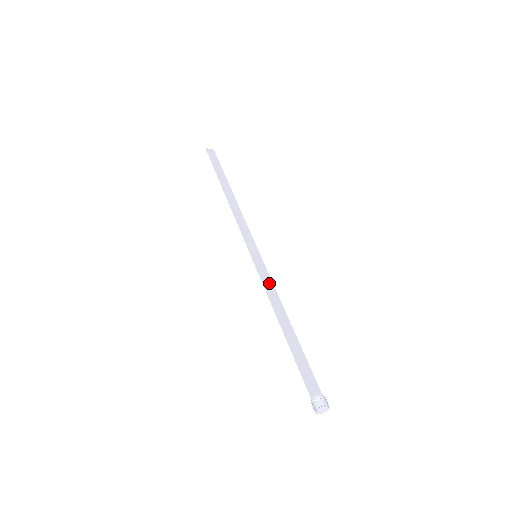
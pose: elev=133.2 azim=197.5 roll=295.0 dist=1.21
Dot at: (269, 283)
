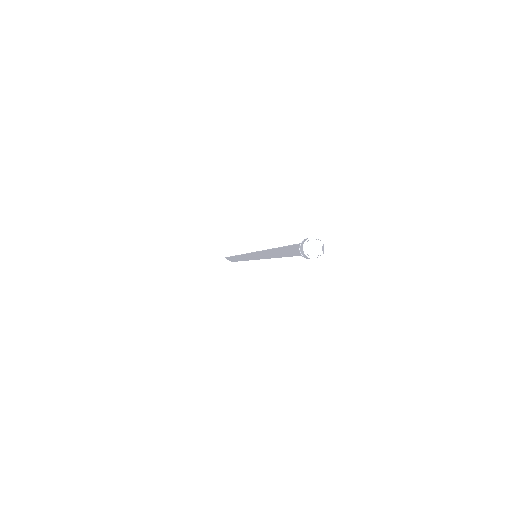
Dot at: (266, 255)
